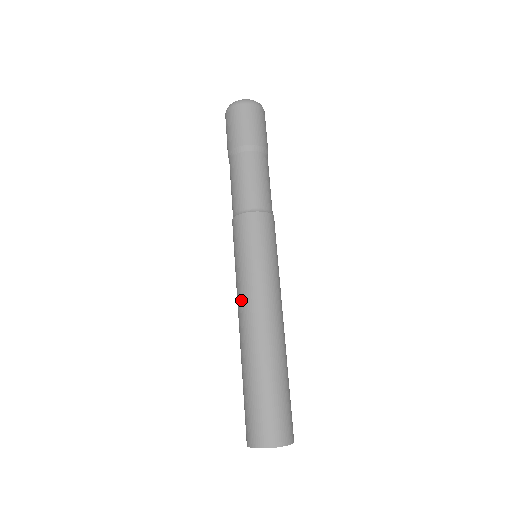
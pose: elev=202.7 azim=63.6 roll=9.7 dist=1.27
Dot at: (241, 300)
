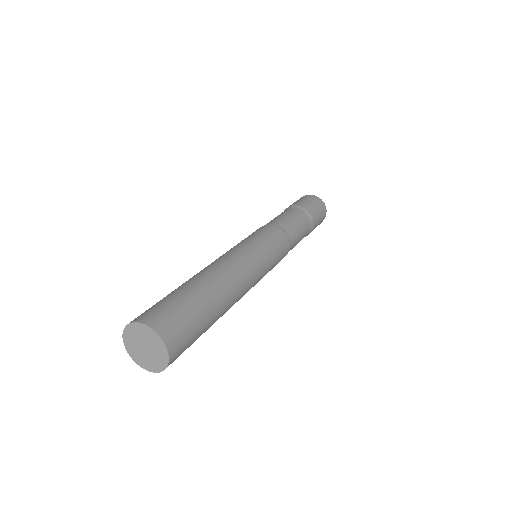
Dot at: occluded
